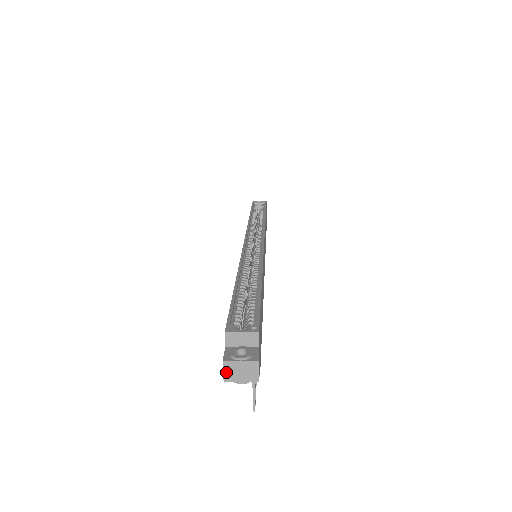
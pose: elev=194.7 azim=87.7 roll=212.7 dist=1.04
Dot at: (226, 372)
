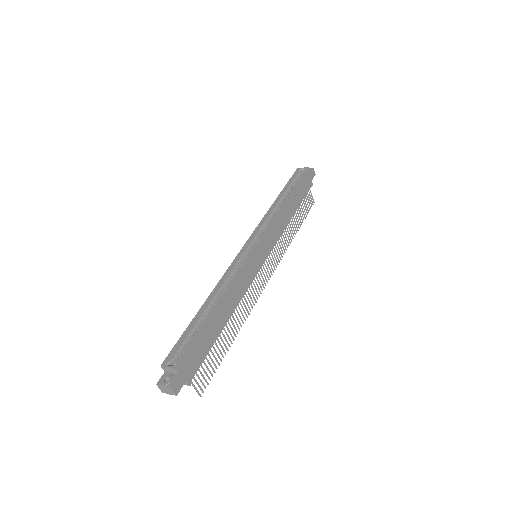
Dot at: (161, 389)
